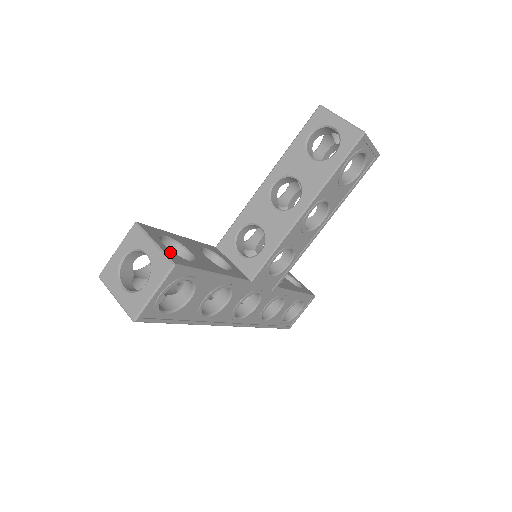
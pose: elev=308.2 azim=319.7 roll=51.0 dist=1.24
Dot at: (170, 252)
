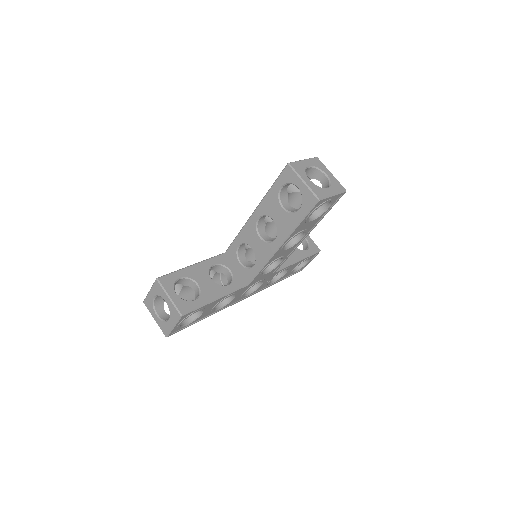
Dot at: (180, 301)
